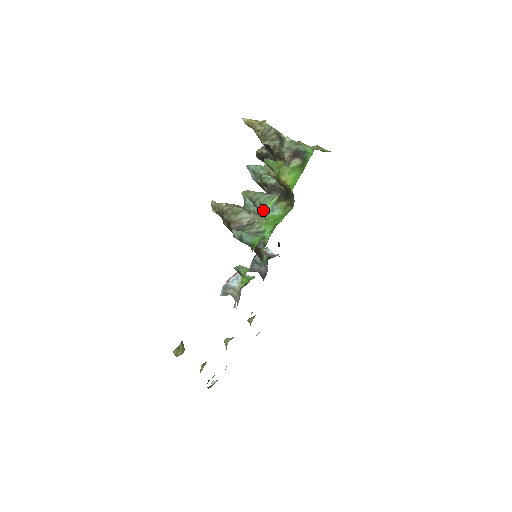
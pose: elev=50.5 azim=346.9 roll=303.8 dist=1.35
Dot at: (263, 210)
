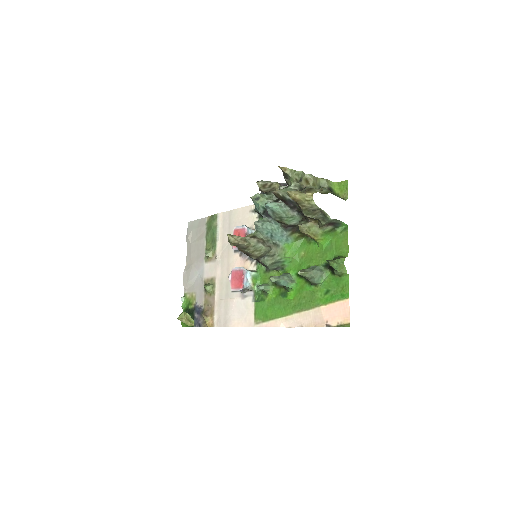
Dot at: (315, 284)
